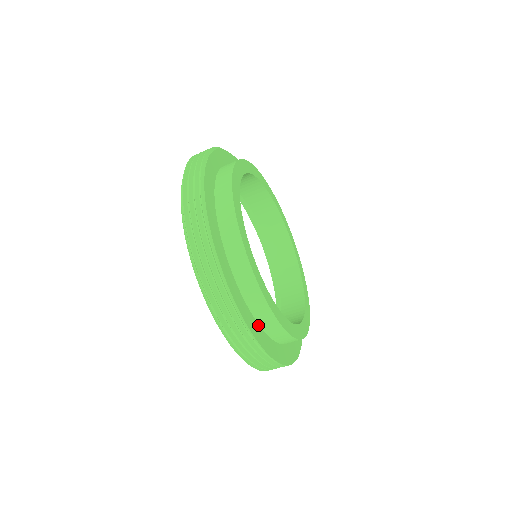
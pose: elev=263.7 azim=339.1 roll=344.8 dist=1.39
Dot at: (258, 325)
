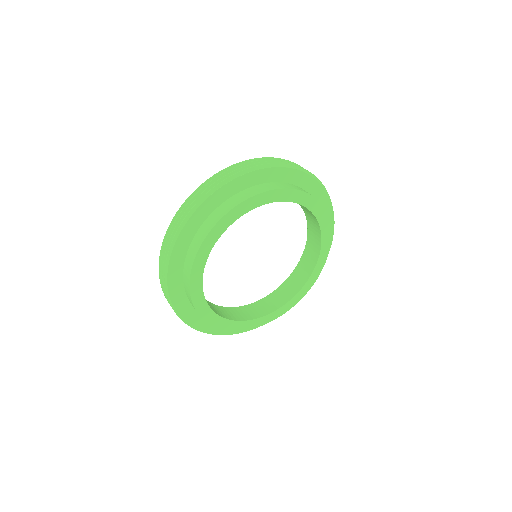
Dot at: occluded
